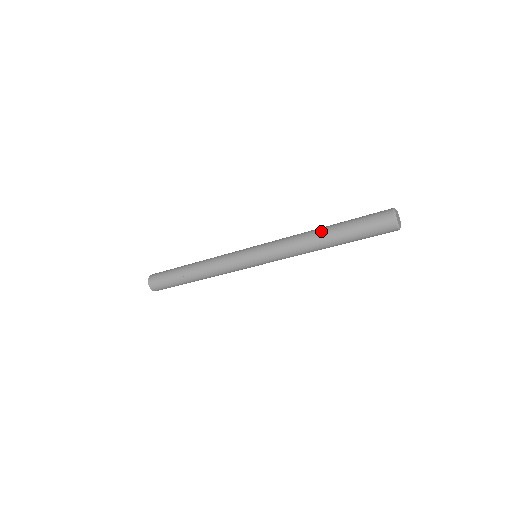
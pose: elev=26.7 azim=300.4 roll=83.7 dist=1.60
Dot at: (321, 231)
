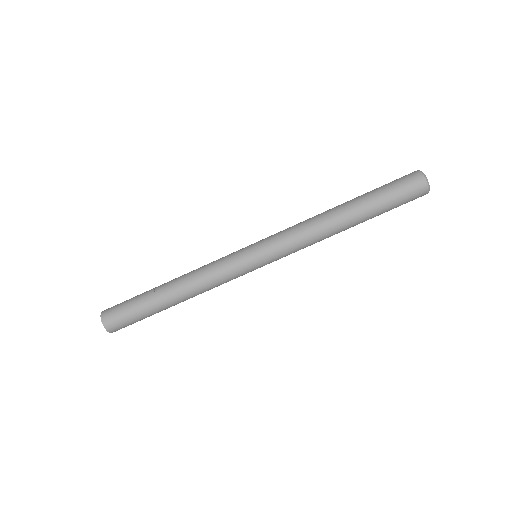
Dot at: (338, 205)
